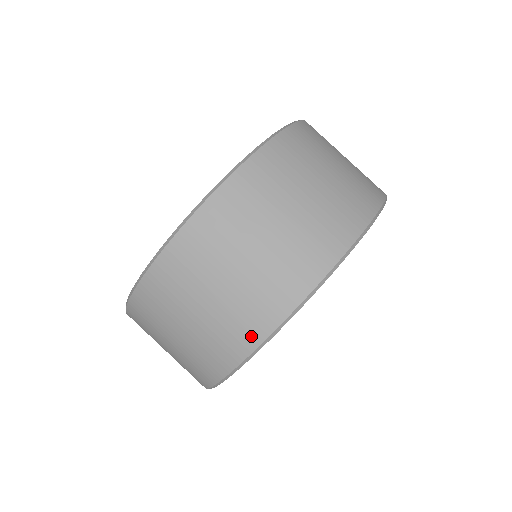
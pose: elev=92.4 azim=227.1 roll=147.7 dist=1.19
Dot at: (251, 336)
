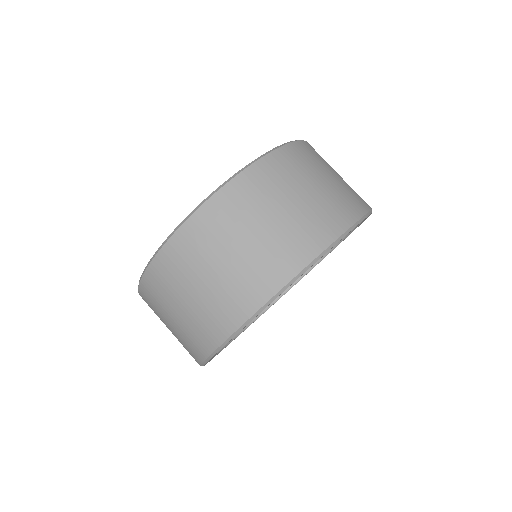
Dot at: (320, 239)
